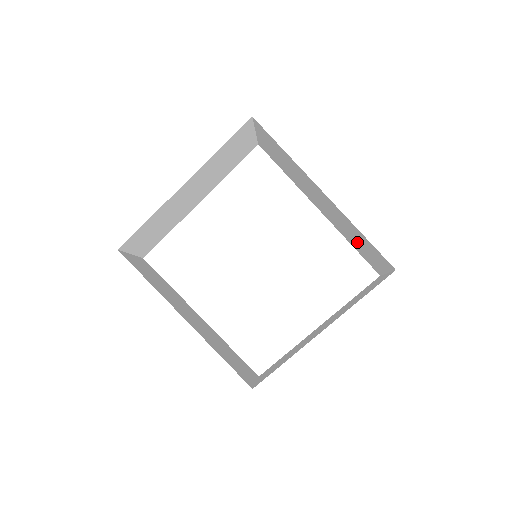
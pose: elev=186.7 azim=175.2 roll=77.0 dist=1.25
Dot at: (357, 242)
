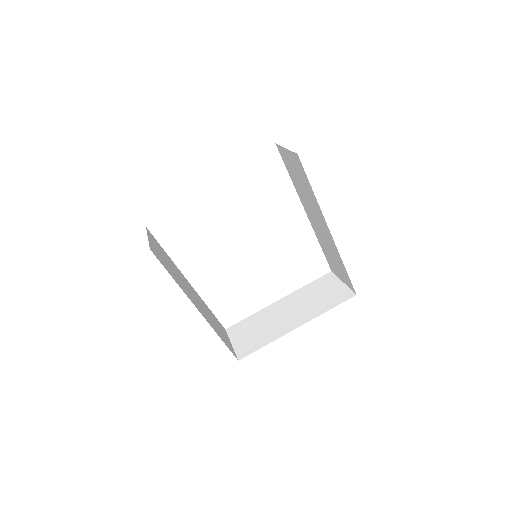
Dot at: (331, 256)
